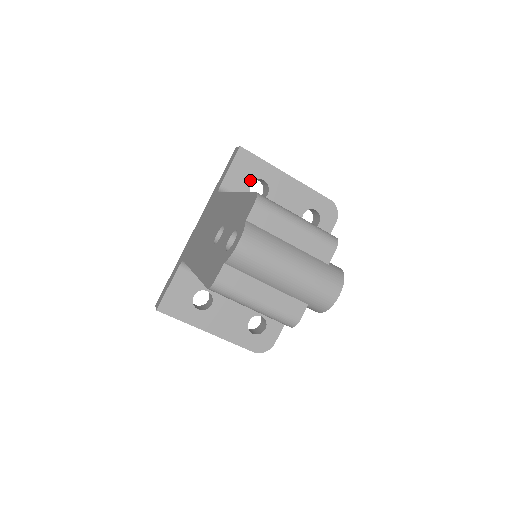
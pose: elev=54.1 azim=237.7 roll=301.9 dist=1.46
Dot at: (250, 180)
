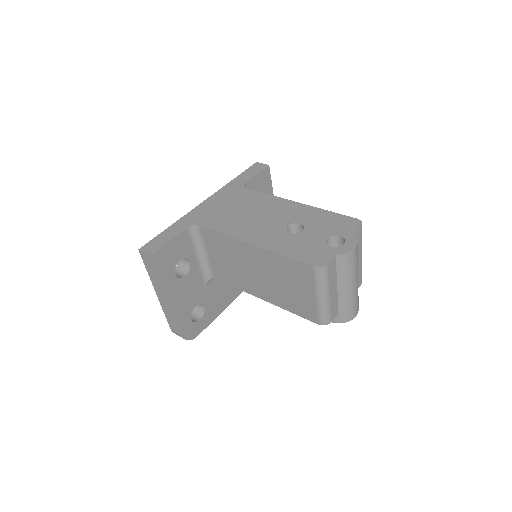
Dot at: occluded
